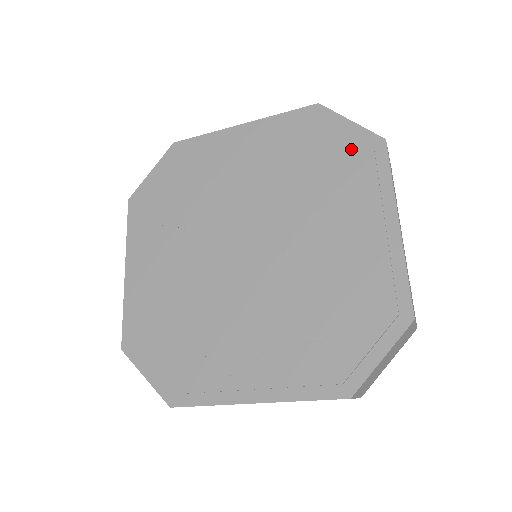
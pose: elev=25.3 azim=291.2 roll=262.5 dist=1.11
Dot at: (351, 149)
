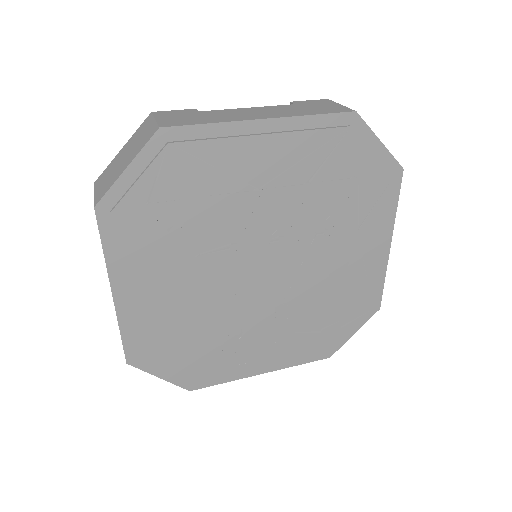
Dot at: (376, 177)
